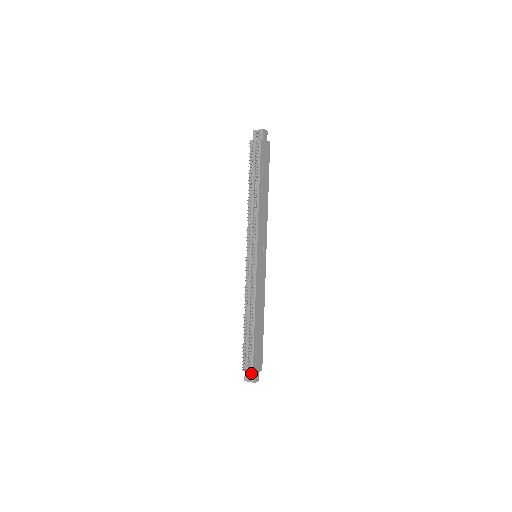
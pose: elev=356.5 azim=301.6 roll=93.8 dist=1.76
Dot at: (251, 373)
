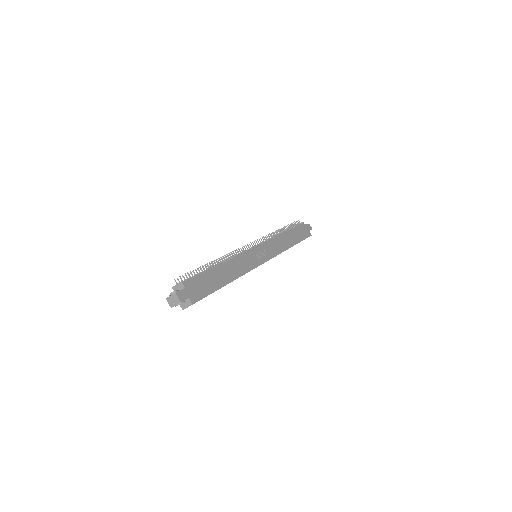
Dot at: occluded
